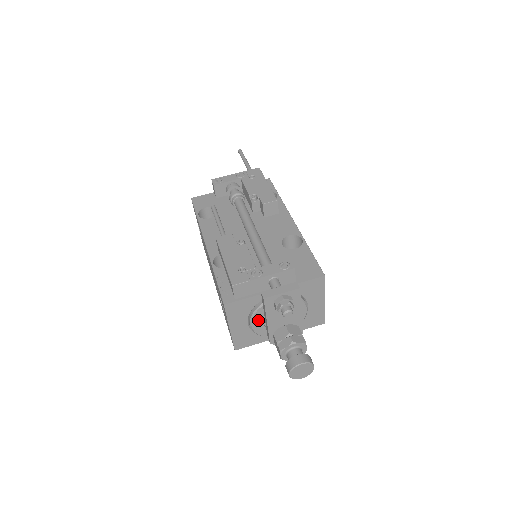
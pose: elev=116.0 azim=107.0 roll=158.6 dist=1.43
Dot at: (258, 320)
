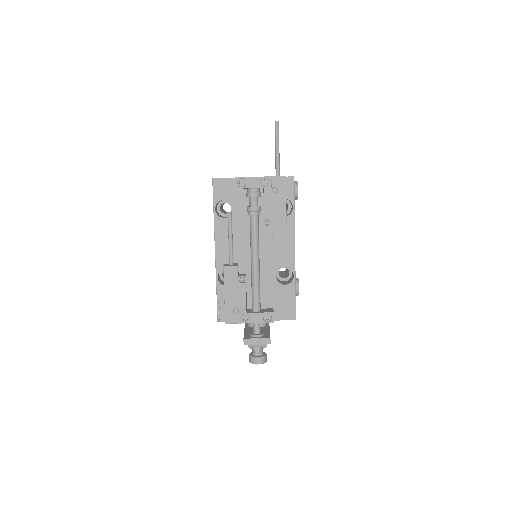
Dot at: occluded
